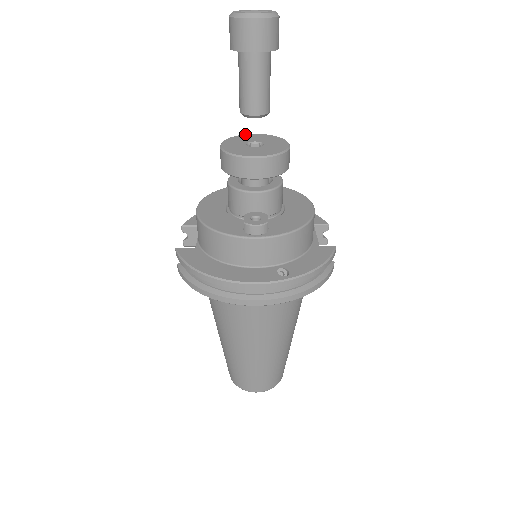
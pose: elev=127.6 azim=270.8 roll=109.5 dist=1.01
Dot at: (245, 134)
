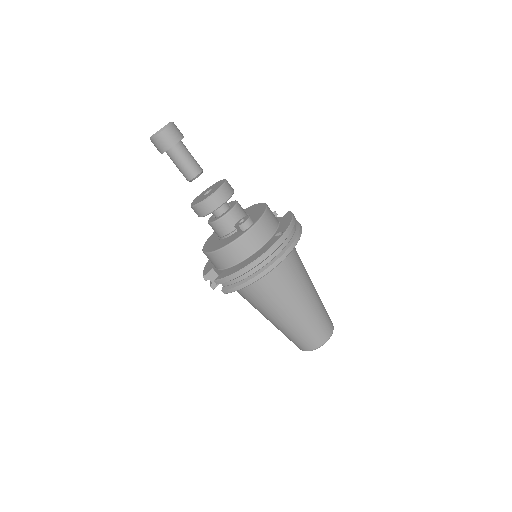
Dot at: (196, 197)
